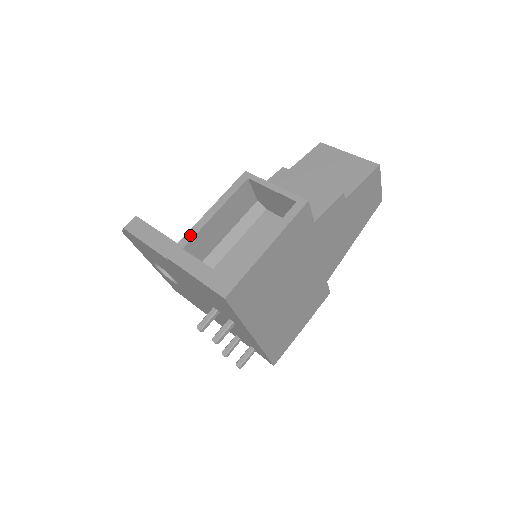
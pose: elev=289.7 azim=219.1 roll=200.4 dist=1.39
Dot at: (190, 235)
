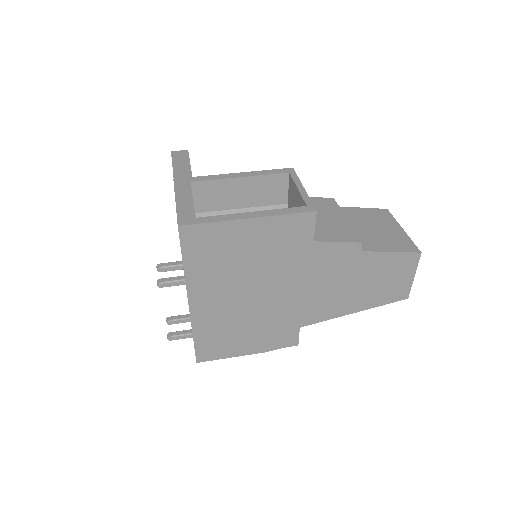
Dot at: (206, 178)
